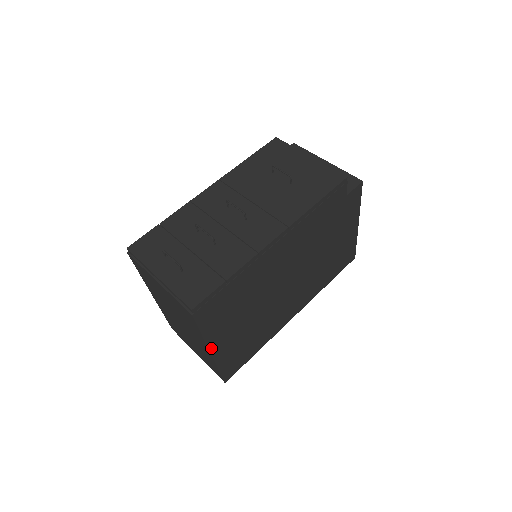
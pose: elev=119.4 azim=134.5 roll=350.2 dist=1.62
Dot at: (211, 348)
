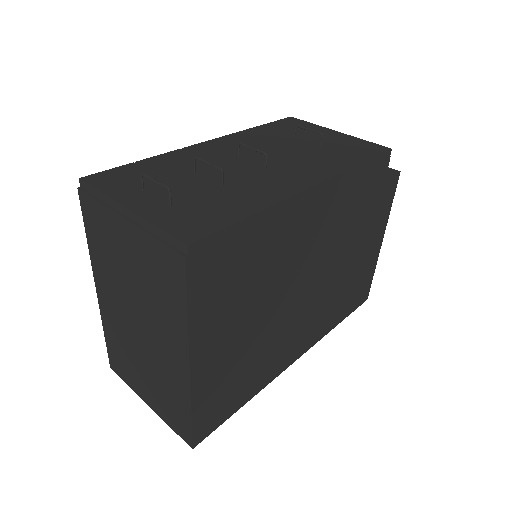
Dot at: (192, 356)
